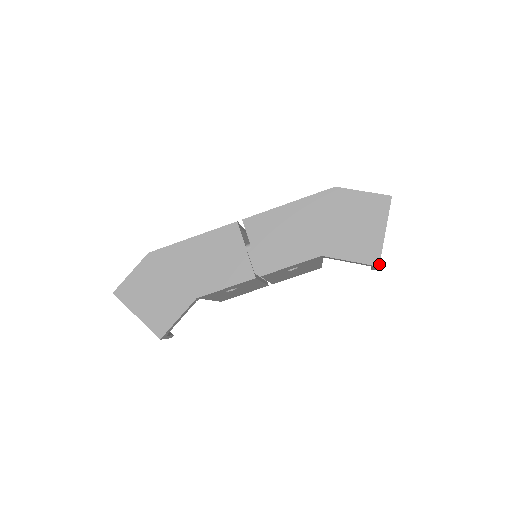
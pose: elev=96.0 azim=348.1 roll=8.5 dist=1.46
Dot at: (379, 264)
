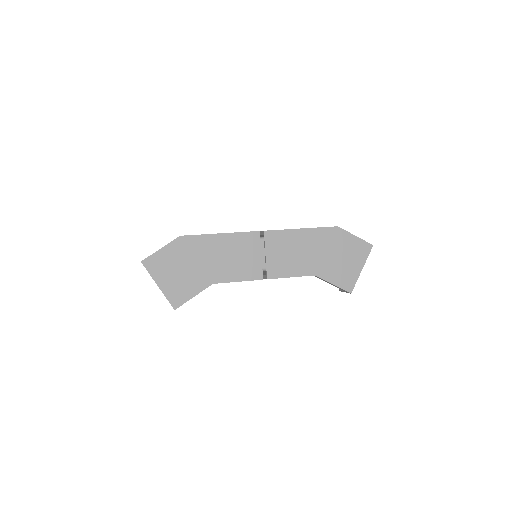
Dot at: occluded
